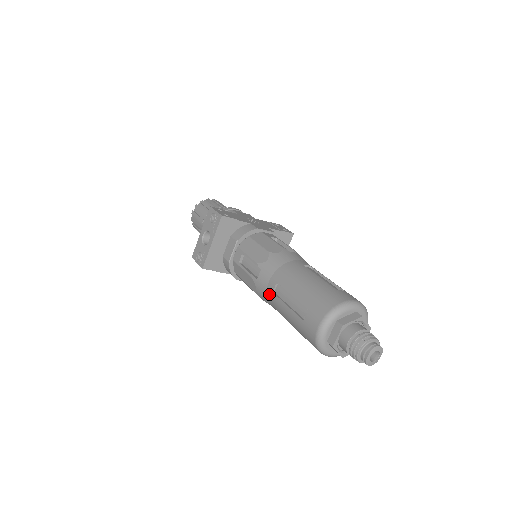
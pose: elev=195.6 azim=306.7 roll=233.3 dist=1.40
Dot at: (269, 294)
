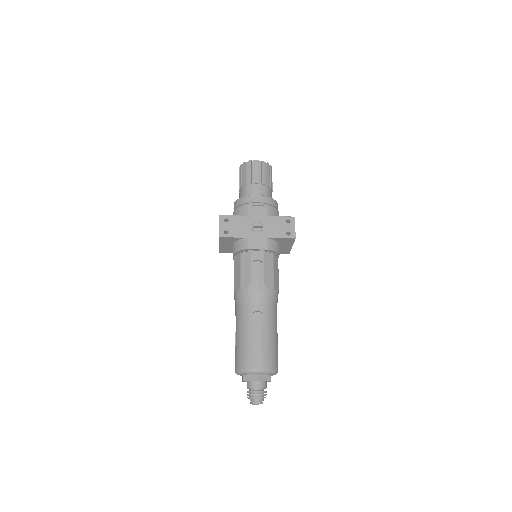
Dot at: occluded
